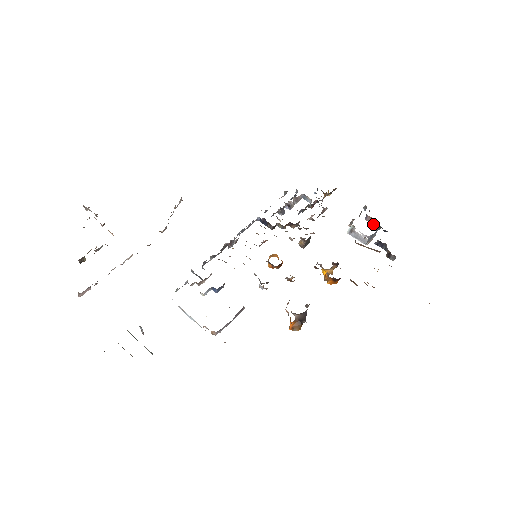
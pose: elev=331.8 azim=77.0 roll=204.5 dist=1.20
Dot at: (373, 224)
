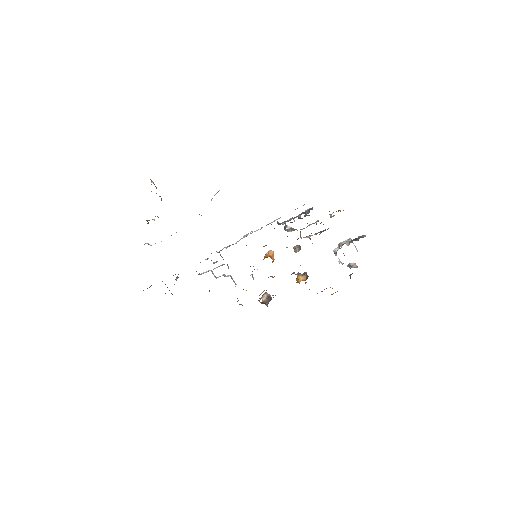
Dot at: occluded
